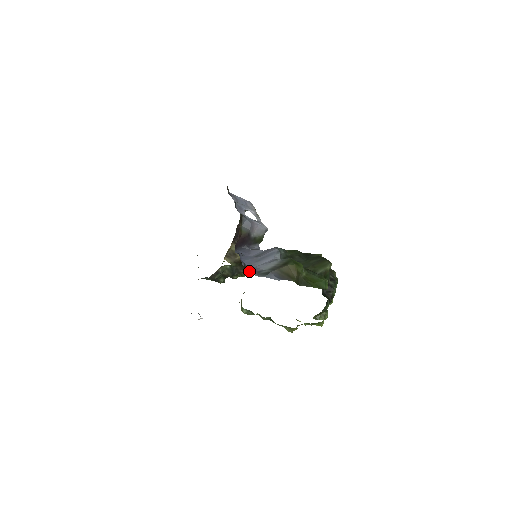
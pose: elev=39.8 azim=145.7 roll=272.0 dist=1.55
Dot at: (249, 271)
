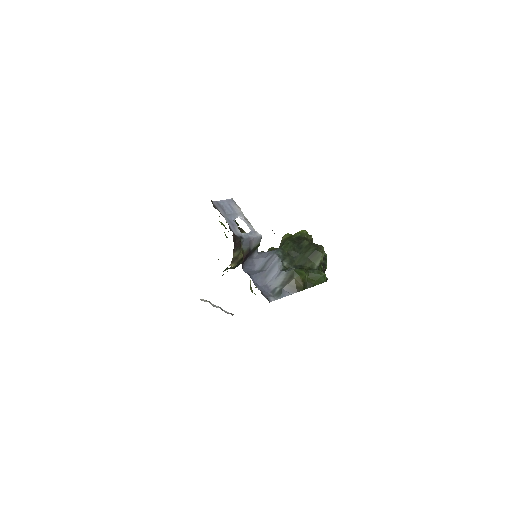
Dot at: (268, 299)
